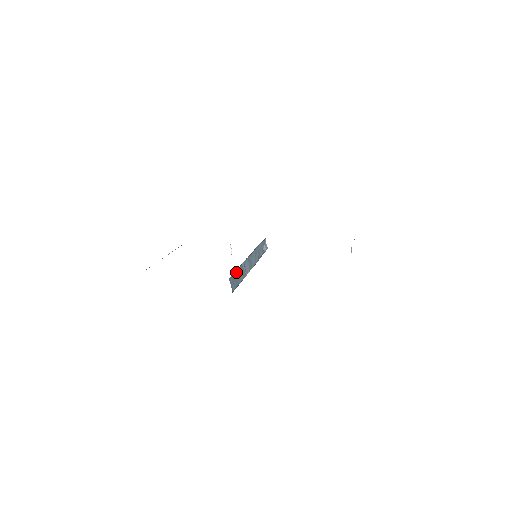
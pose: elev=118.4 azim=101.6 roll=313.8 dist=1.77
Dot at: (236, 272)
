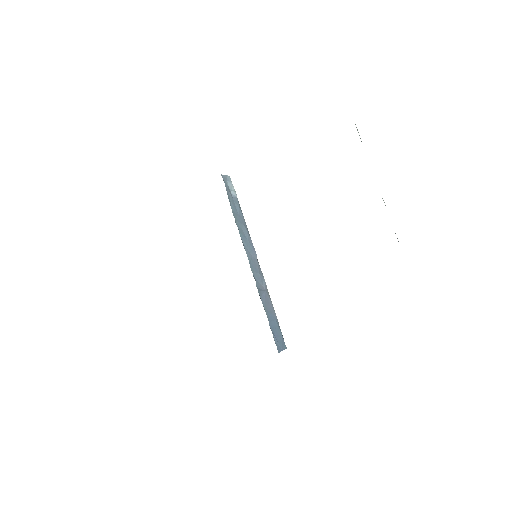
Dot at: (269, 323)
